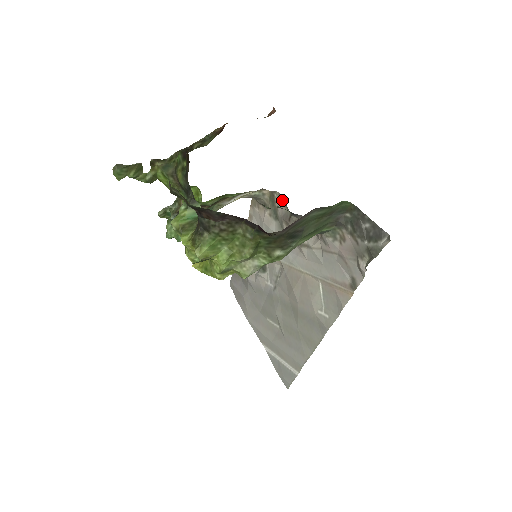
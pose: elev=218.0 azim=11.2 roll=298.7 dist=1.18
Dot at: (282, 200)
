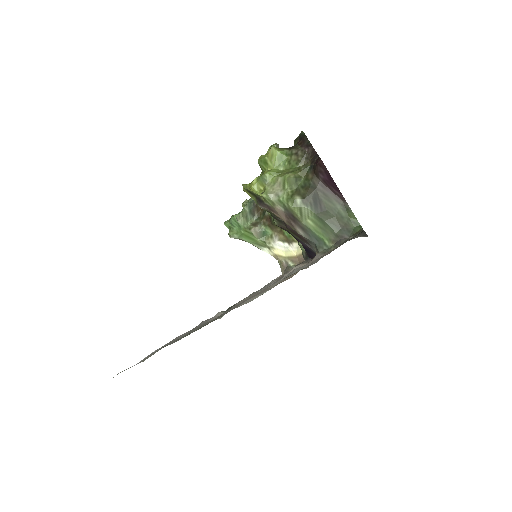
Dot at: occluded
